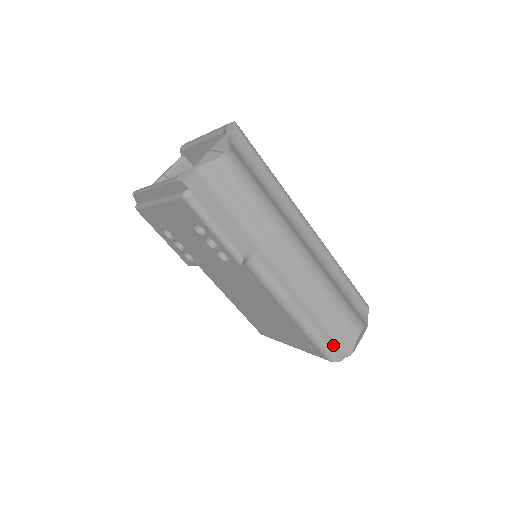
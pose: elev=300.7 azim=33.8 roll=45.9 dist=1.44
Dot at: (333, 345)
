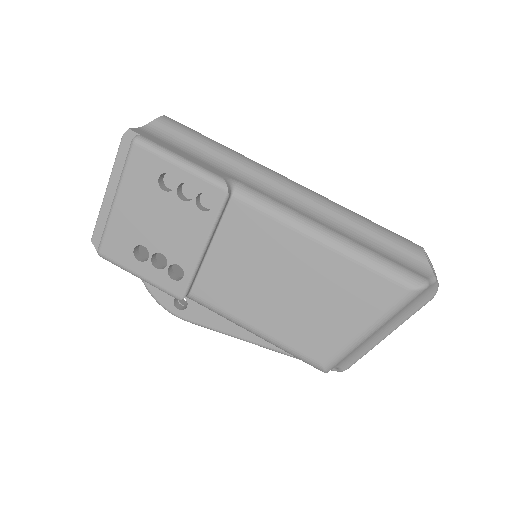
Dot at: (401, 266)
